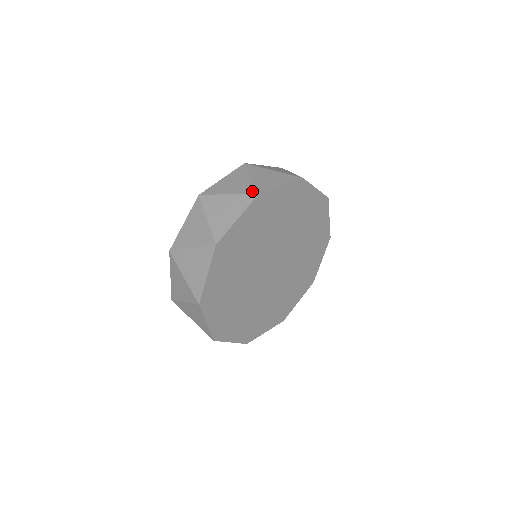
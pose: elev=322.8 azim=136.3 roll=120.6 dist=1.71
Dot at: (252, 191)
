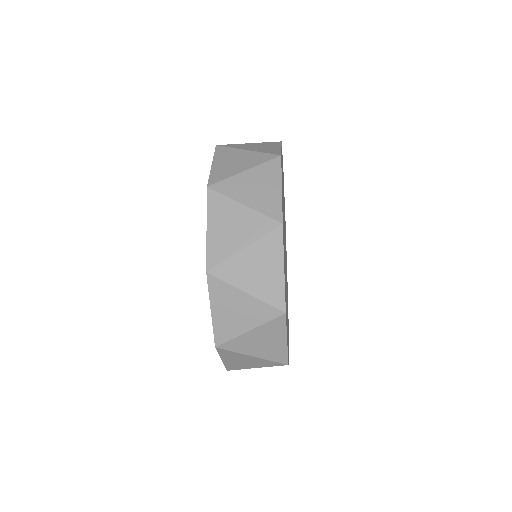
Dot at: (270, 157)
